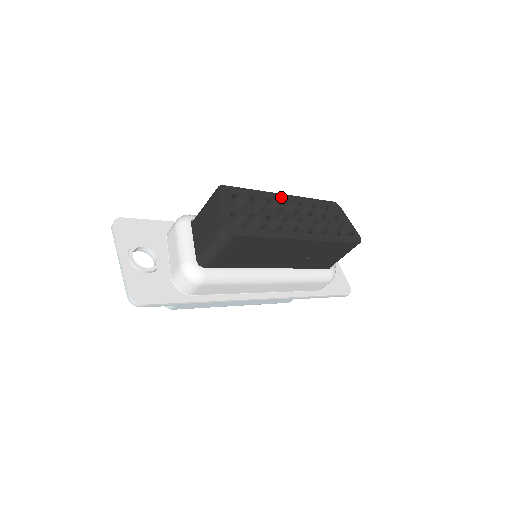
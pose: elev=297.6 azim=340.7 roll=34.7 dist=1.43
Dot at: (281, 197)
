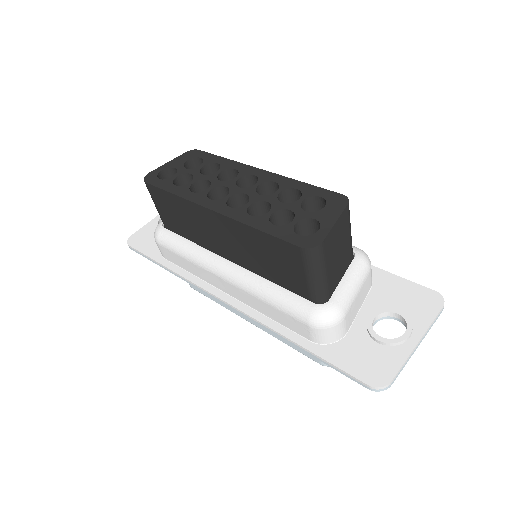
Dot at: (252, 170)
